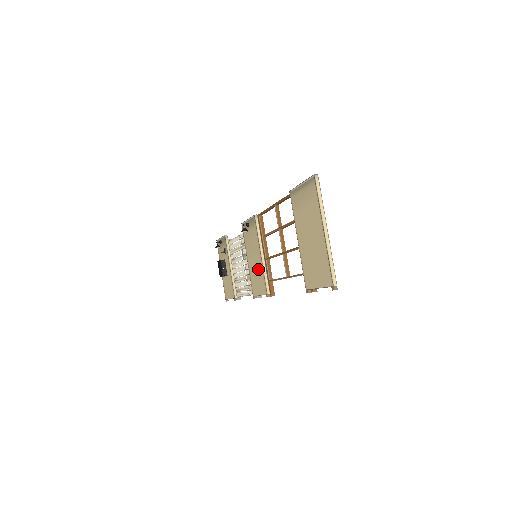
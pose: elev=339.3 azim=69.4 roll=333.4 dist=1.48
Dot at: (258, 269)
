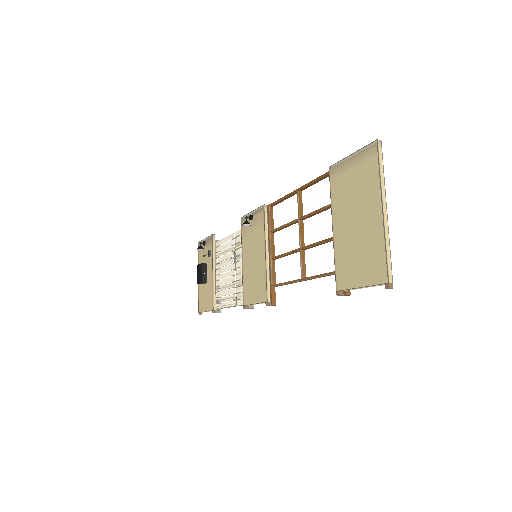
Dot at: (258, 271)
